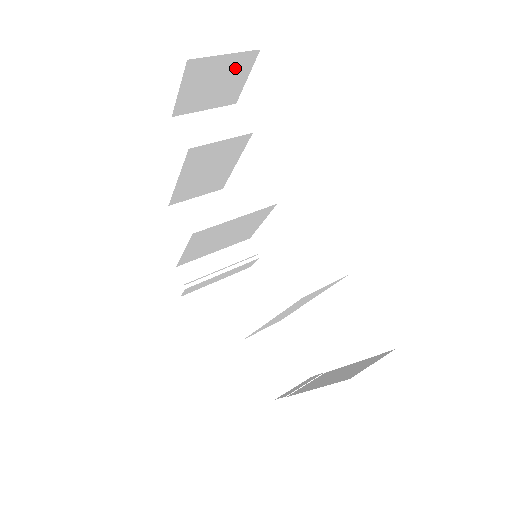
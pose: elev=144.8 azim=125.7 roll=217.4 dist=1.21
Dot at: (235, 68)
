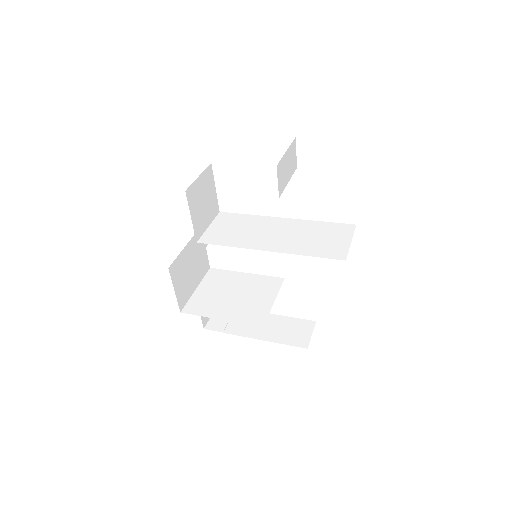
Dot at: occluded
